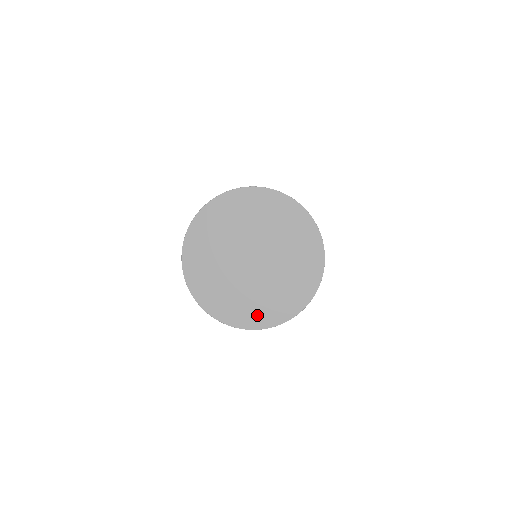
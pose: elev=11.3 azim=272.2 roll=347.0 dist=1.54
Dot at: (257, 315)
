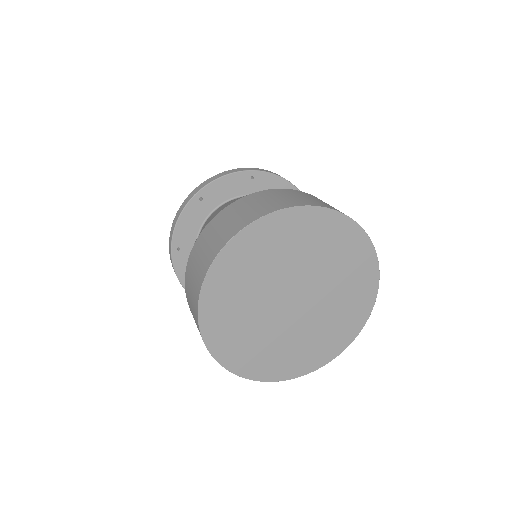
Dot at: (291, 364)
